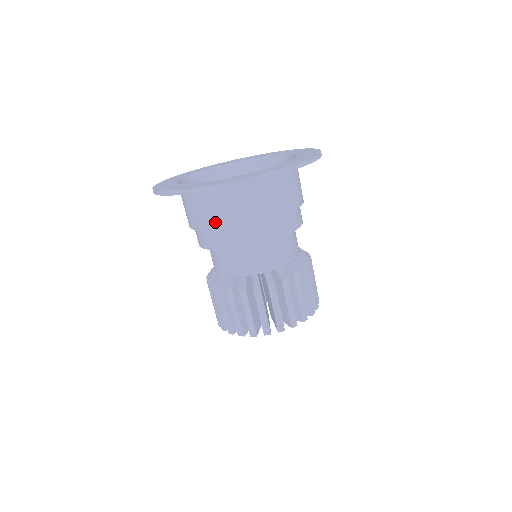
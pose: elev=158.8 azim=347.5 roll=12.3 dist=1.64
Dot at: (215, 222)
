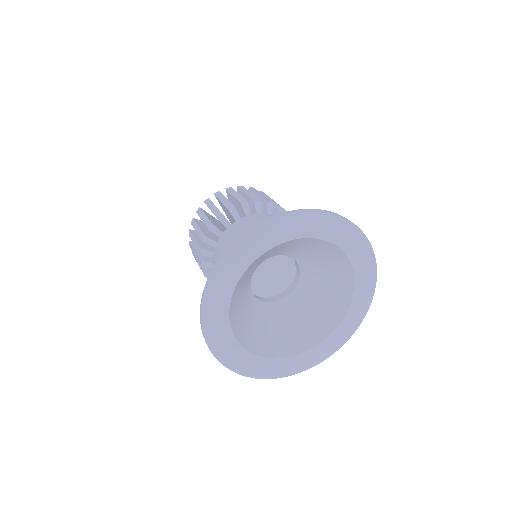
Dot at: occluded
